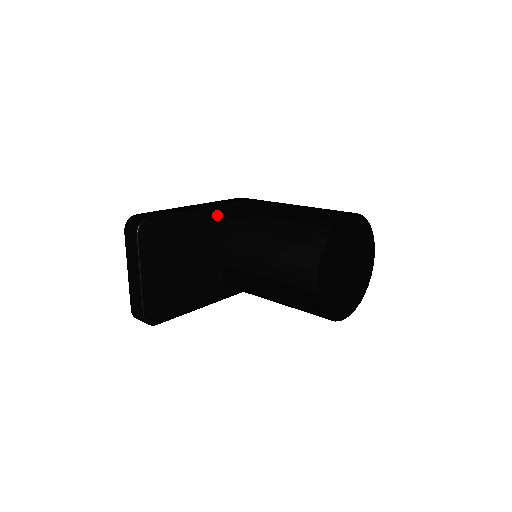
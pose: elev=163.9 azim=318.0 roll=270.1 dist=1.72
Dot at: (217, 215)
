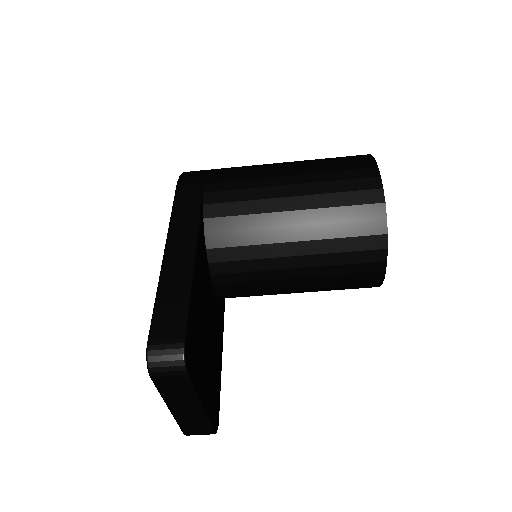
Dot at: (201, 242)
